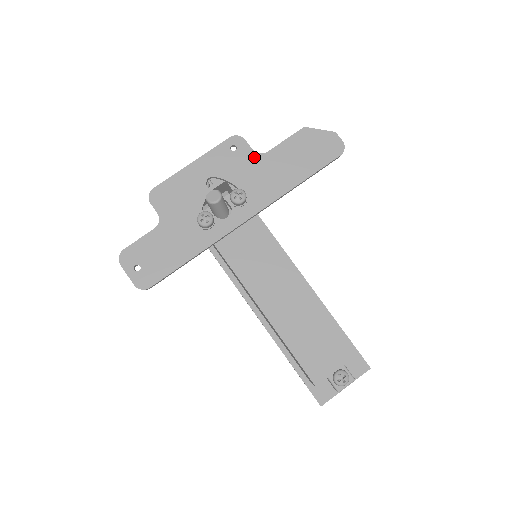
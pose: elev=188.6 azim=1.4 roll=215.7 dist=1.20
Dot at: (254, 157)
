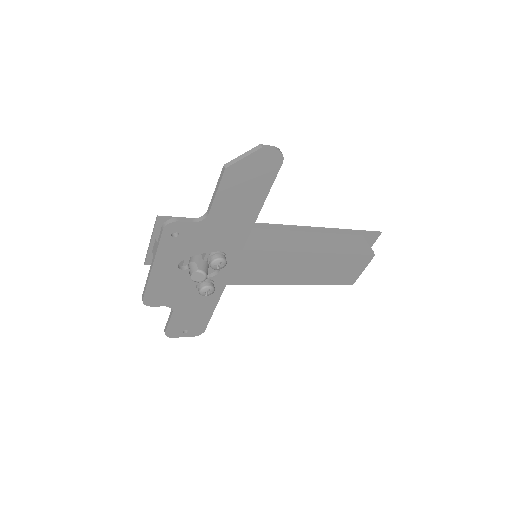
Dot at: (200, 226)
